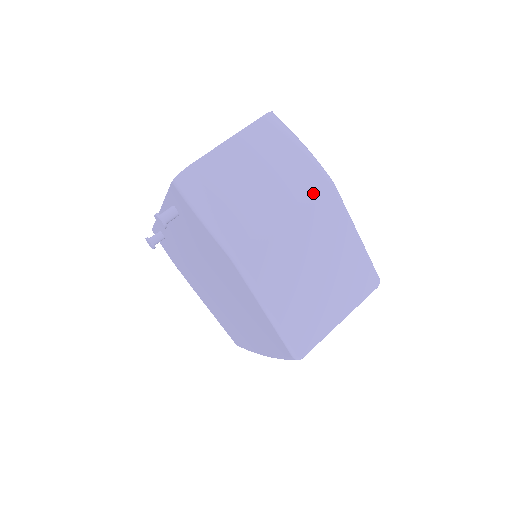
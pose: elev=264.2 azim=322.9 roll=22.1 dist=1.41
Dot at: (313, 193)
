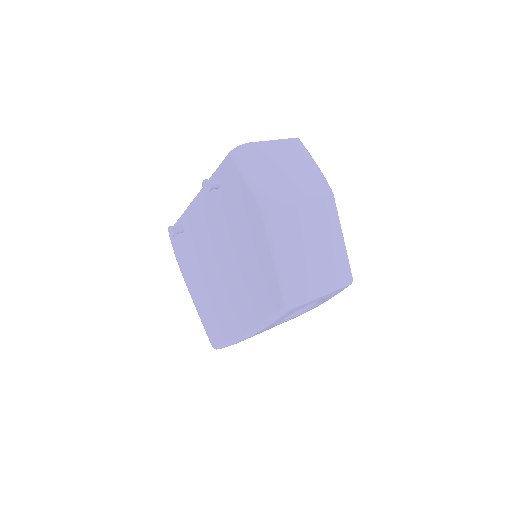
Dot at: (320, 192)
